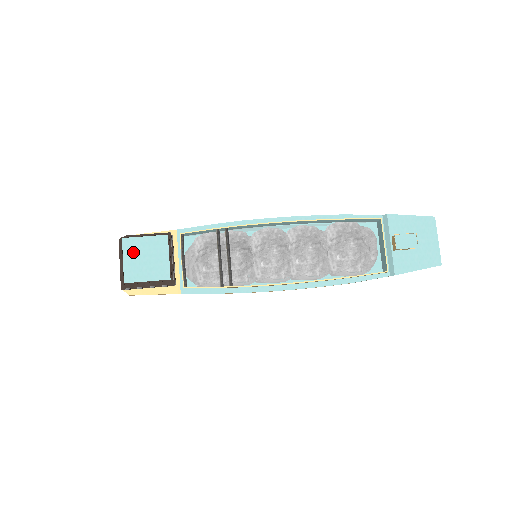
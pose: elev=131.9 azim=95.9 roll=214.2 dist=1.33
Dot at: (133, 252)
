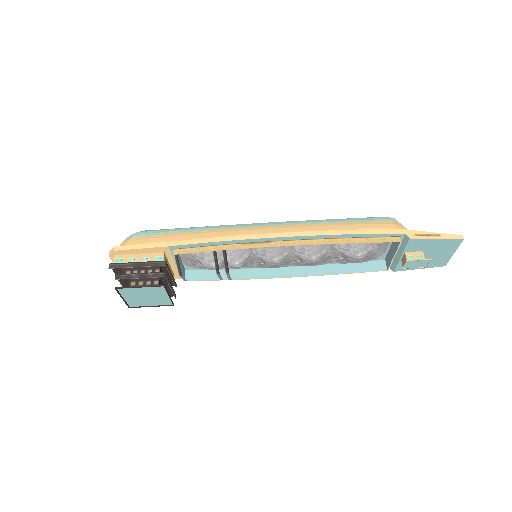
Dot at: (131, 294)
